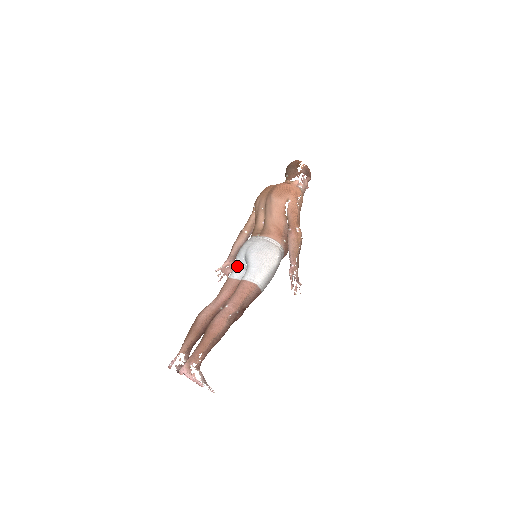
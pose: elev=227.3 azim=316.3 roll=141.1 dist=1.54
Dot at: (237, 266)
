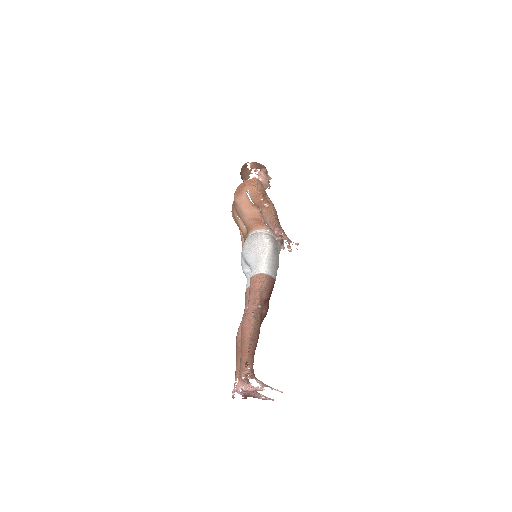
Dot at: (246, 276)
